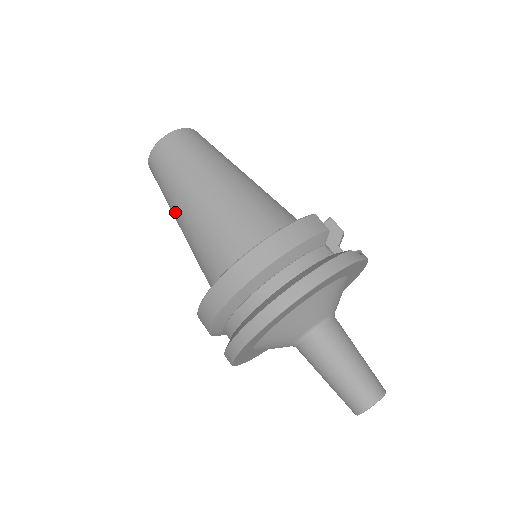
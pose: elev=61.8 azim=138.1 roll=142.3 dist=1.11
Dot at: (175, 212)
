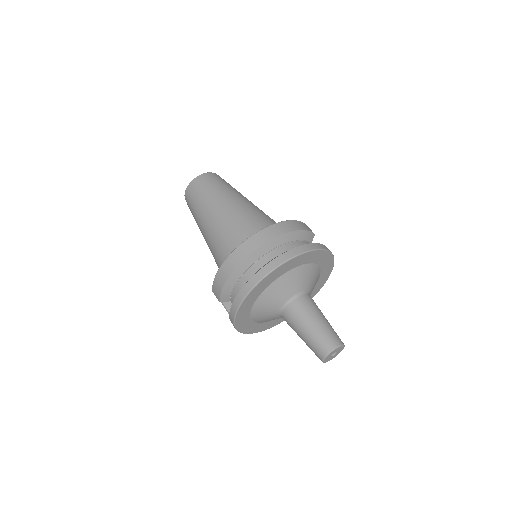
Dot at: (205, 216)
